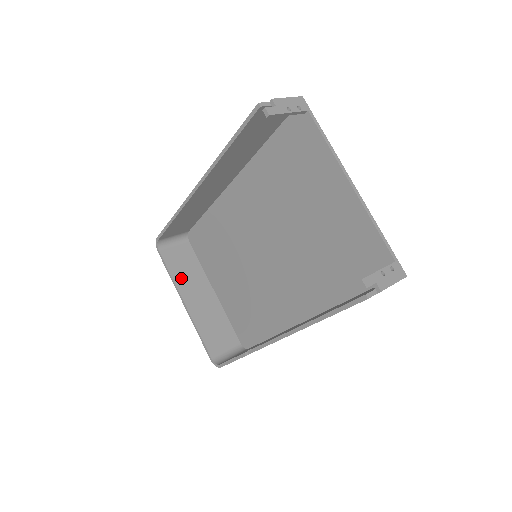
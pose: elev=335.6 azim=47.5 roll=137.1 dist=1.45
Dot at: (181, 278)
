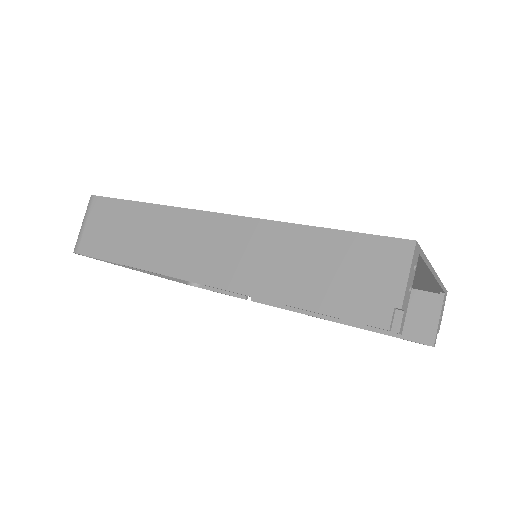
Dot at: occluded
